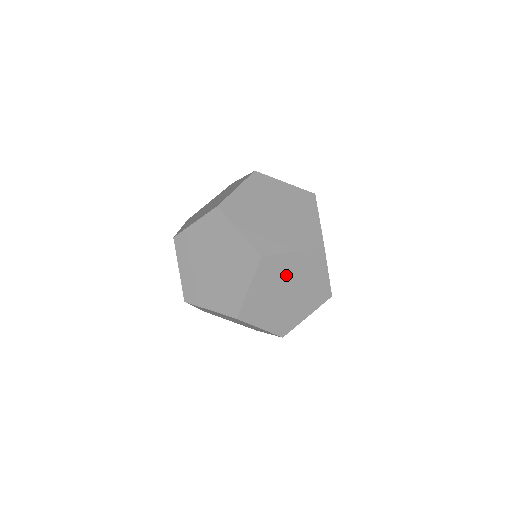
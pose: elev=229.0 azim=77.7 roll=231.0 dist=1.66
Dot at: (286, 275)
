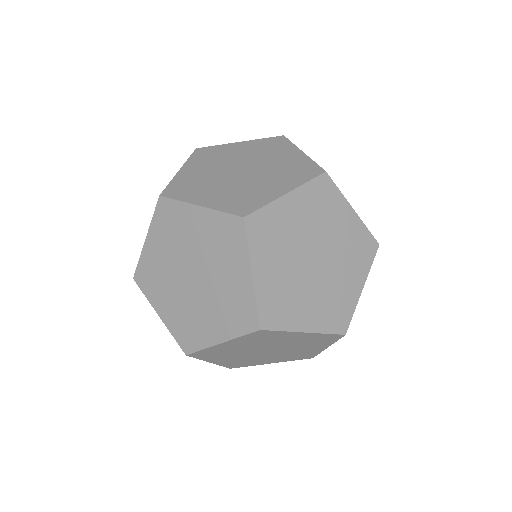
Dot at: (241, 349)
